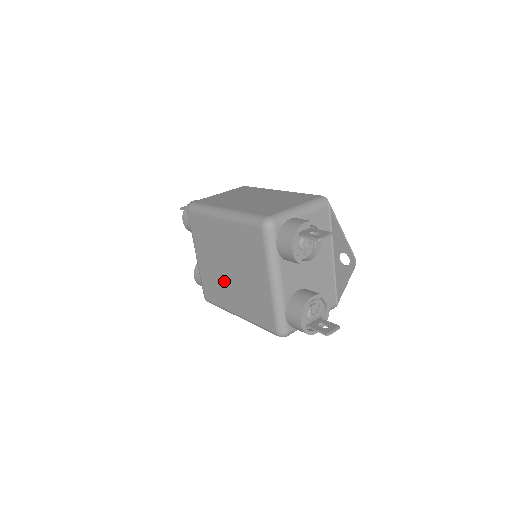
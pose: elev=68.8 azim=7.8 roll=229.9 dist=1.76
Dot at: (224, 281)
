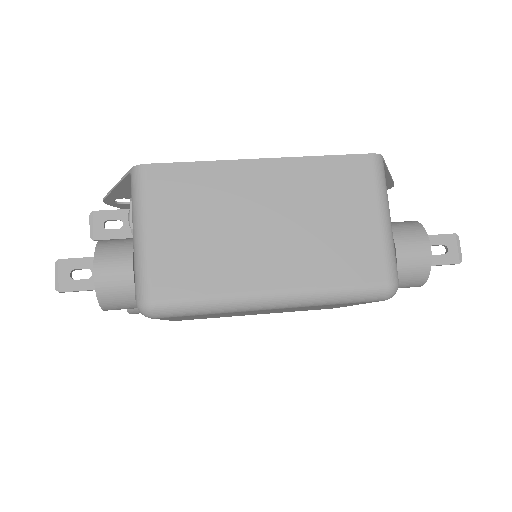
Dot at: occluded
